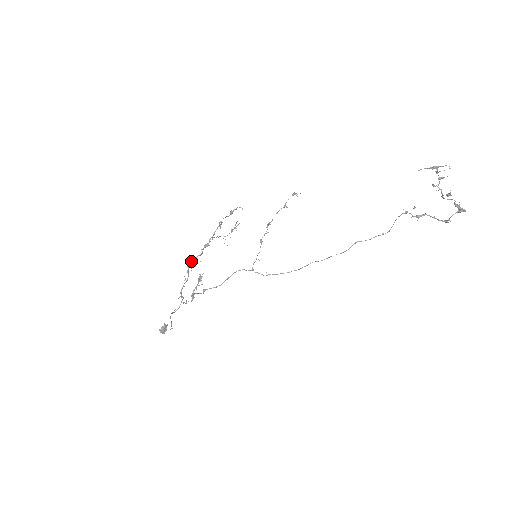
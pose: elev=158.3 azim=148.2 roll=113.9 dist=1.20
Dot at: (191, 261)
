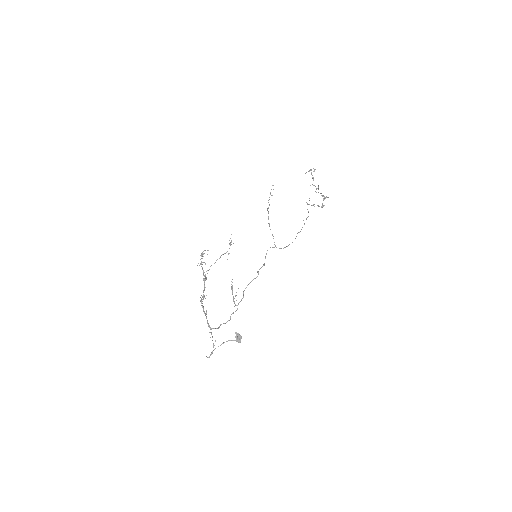
Dot at: occluded
